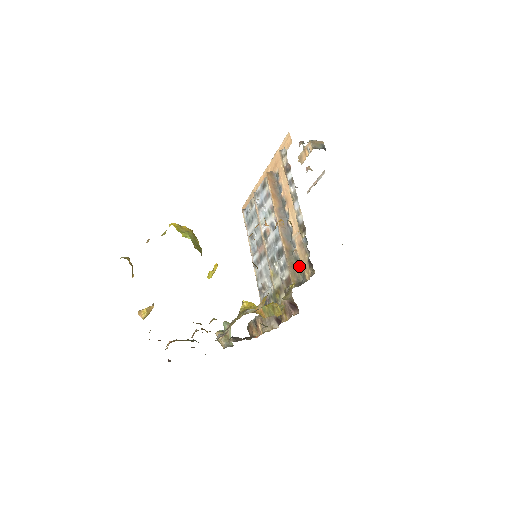
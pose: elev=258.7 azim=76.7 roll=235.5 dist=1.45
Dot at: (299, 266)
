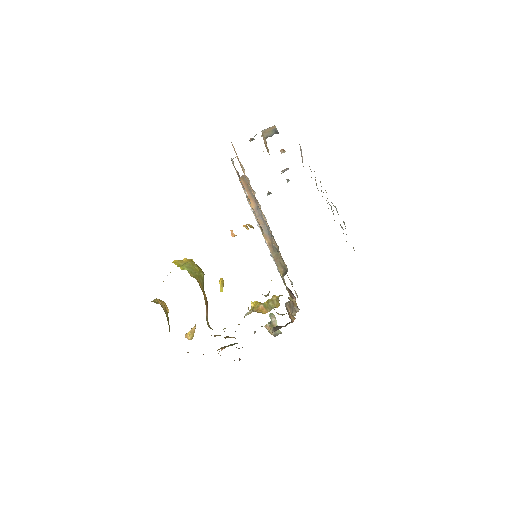
Dot at: (280, 257)
